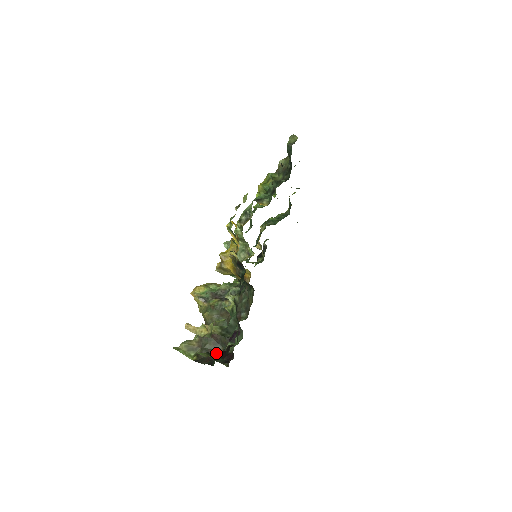
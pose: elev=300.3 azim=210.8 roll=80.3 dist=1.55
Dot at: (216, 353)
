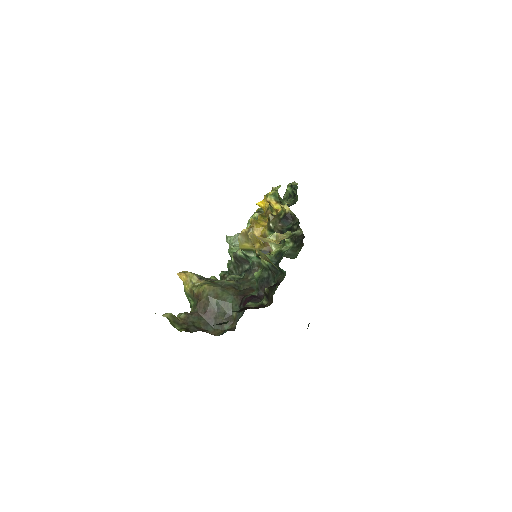
Dot at: (208, 332)
